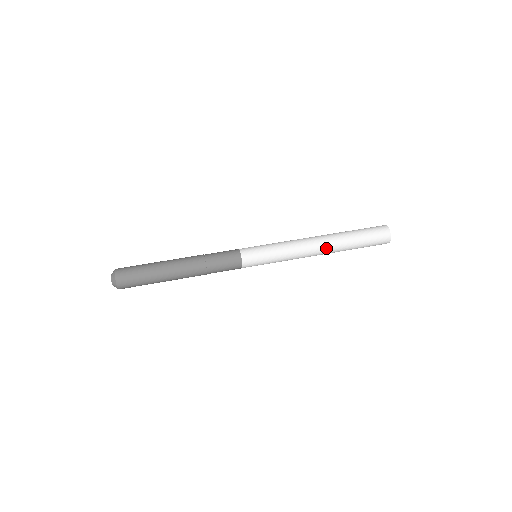
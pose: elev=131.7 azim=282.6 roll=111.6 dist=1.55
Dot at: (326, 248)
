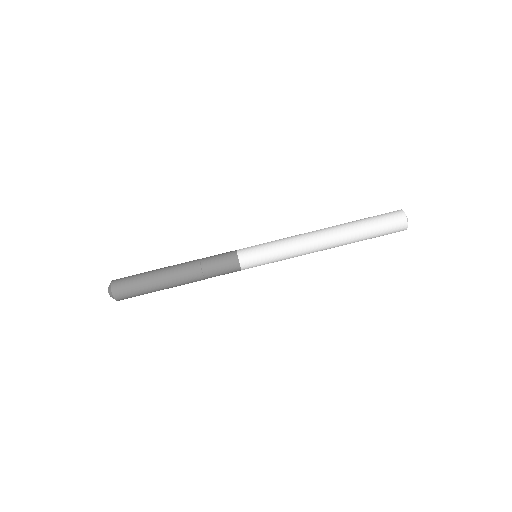
Dot at: (332, 246)
